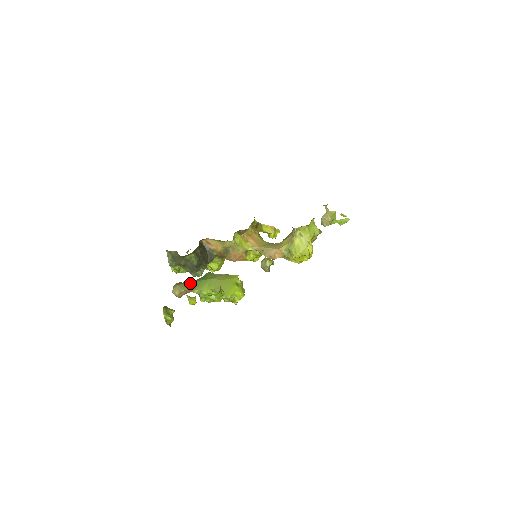
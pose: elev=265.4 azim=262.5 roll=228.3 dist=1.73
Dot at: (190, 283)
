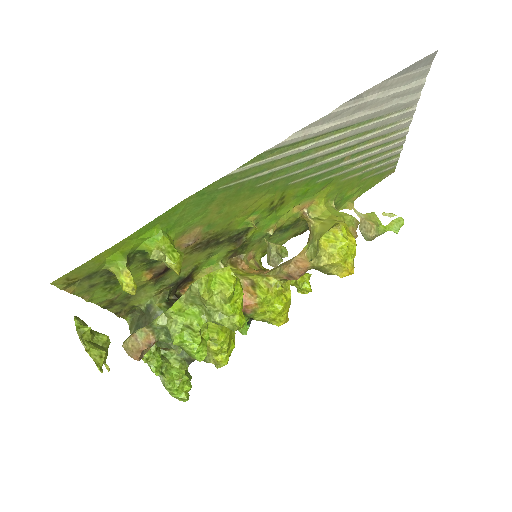
Dot at: occluded
